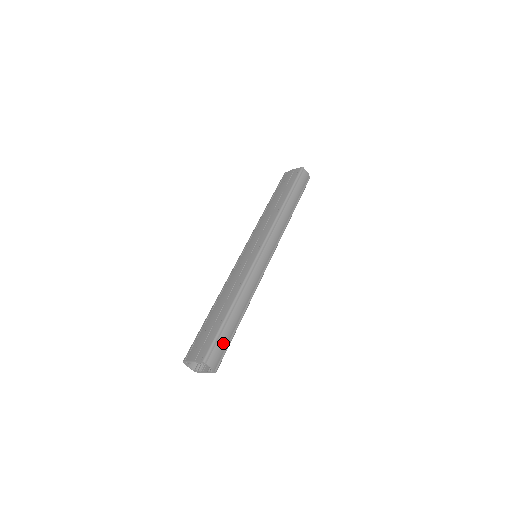
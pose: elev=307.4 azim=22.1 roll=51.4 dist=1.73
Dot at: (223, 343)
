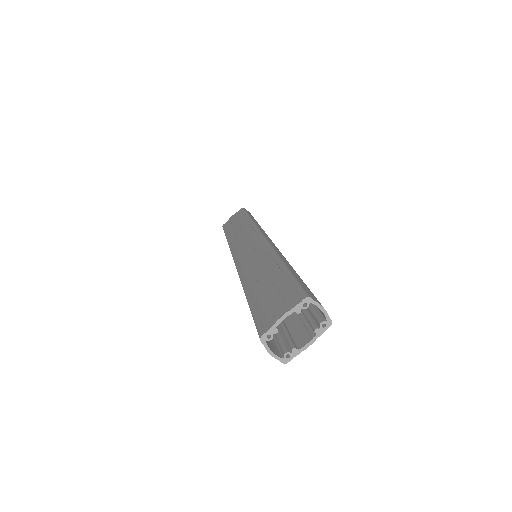
Dot at: occluded
